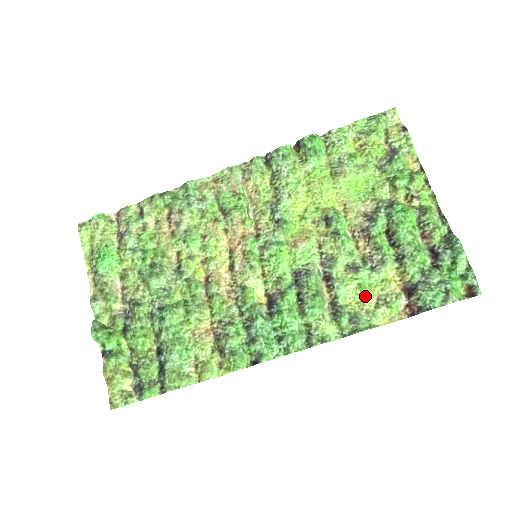
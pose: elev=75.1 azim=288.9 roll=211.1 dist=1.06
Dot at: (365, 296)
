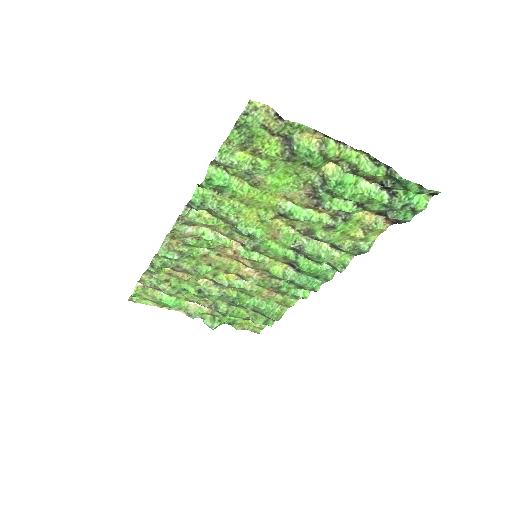
Dot at: (352, 235)
